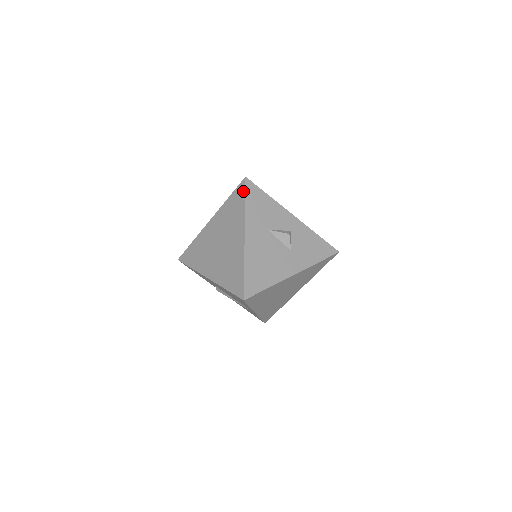
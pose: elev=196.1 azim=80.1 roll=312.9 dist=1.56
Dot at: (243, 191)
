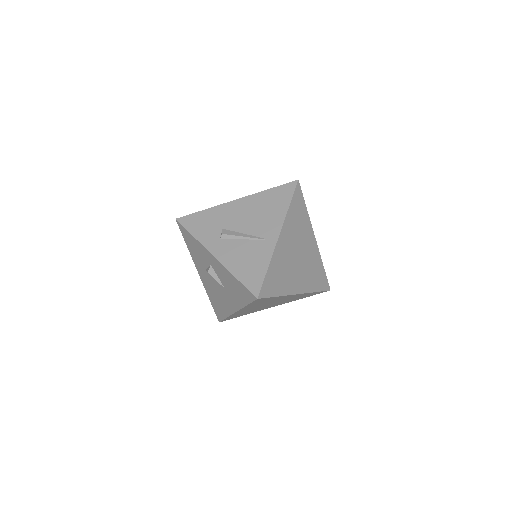
Dot at: occluded
